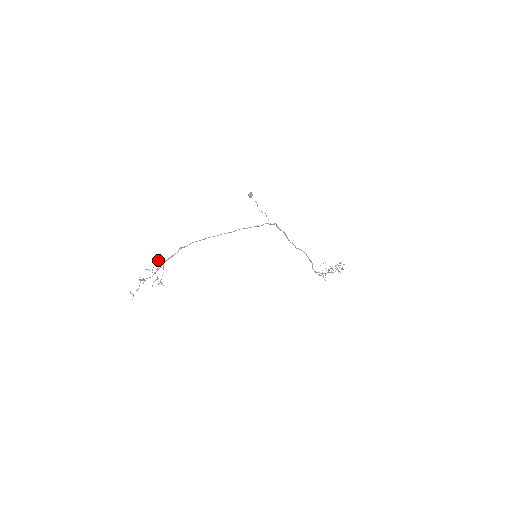
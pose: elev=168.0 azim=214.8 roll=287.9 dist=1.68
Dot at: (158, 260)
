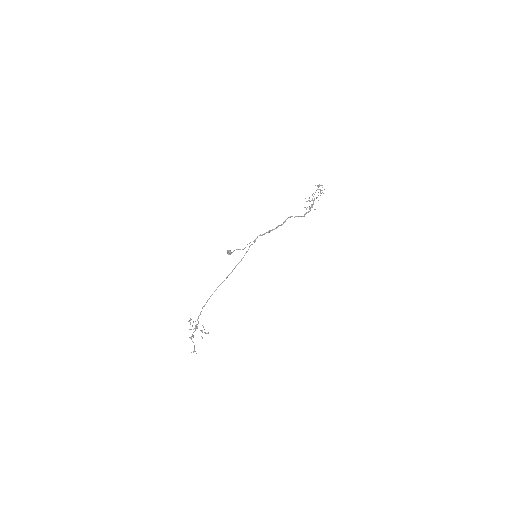
Dot at: occluded
